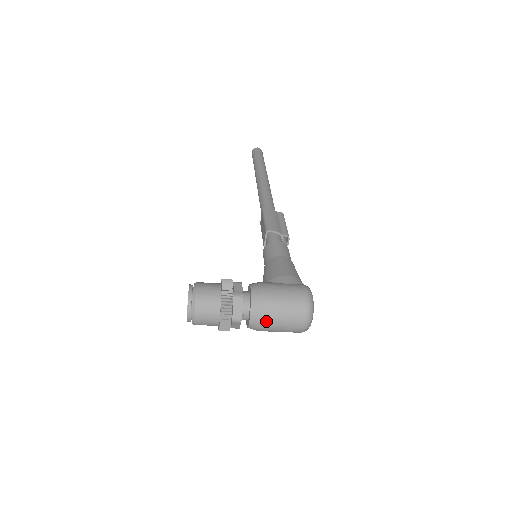
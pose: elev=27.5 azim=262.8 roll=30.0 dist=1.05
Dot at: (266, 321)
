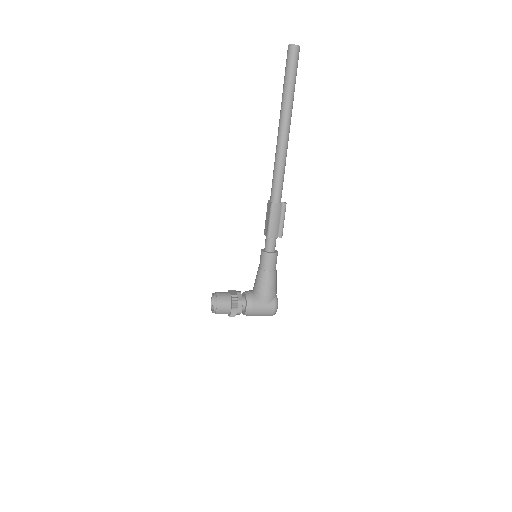
Dot at: occluded
